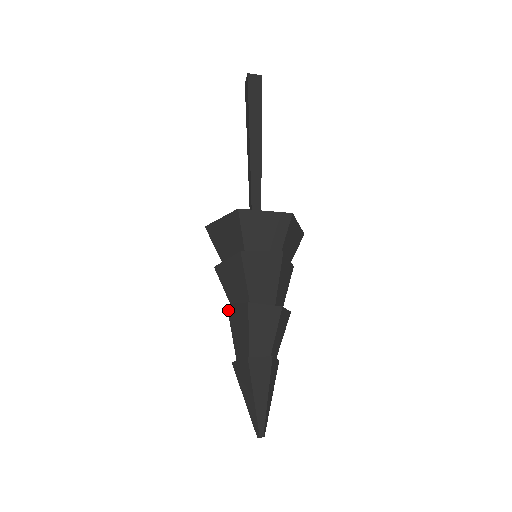
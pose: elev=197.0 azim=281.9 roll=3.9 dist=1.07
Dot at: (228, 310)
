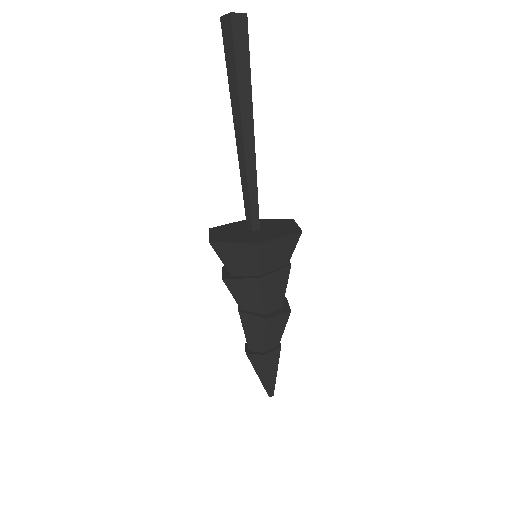
Dot at: (240, 316)
